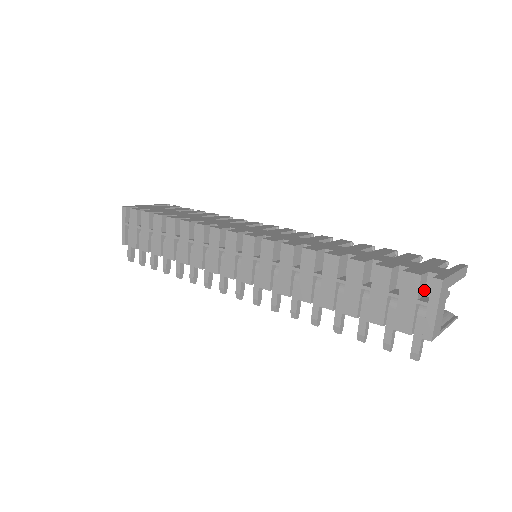
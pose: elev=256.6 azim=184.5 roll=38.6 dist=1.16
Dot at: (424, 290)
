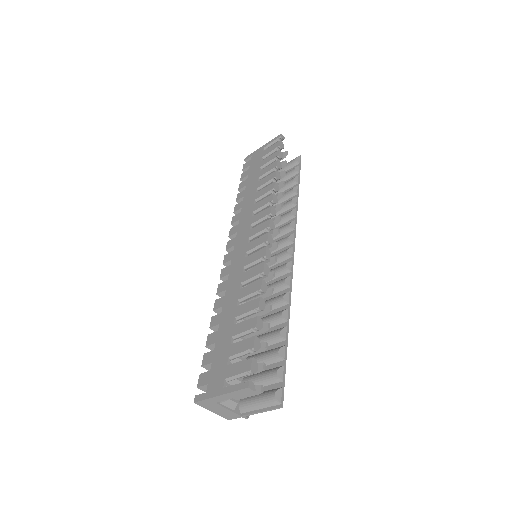
Dot at: occluded
